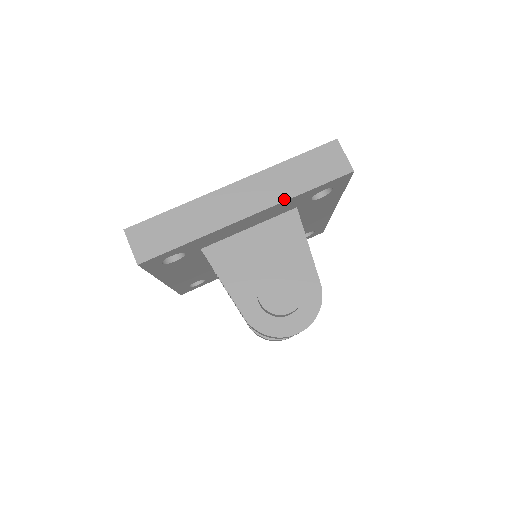
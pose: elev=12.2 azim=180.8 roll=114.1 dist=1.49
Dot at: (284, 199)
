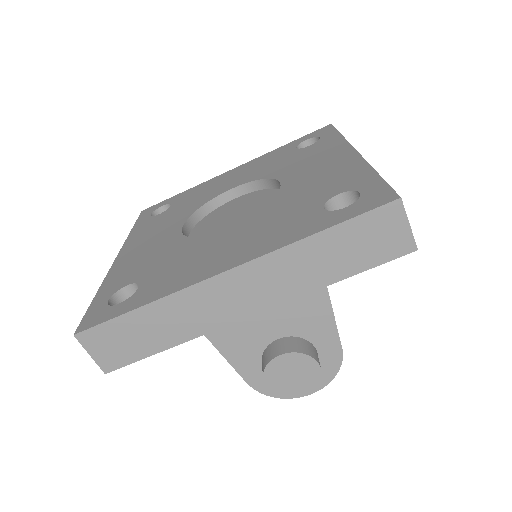
Dot at: (305, 292)
